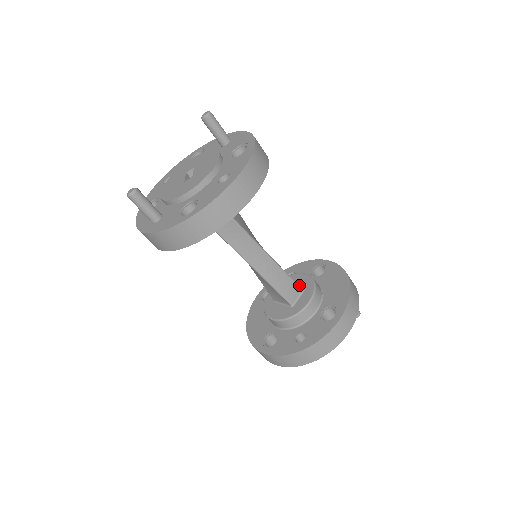
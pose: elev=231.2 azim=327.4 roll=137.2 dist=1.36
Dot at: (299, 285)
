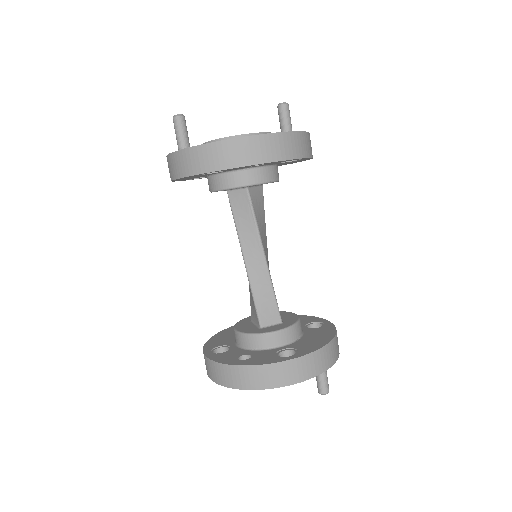
Dot at: (283, 318)
